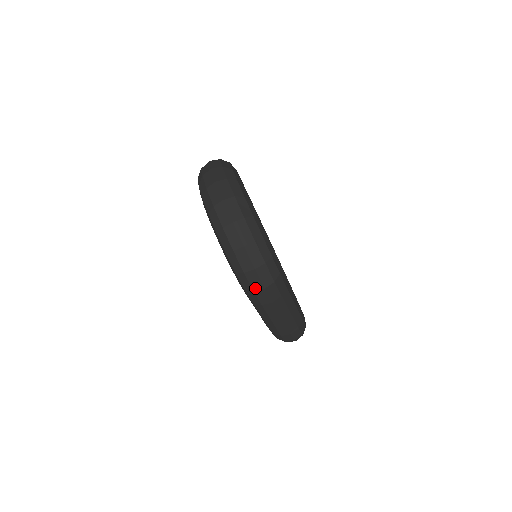
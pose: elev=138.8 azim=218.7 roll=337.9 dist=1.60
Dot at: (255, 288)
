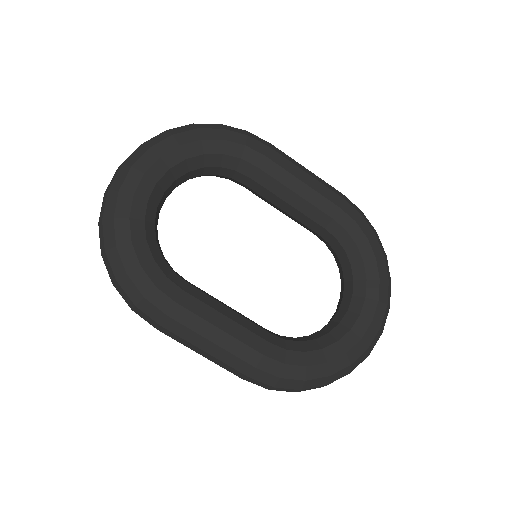
Dot at: occluded
